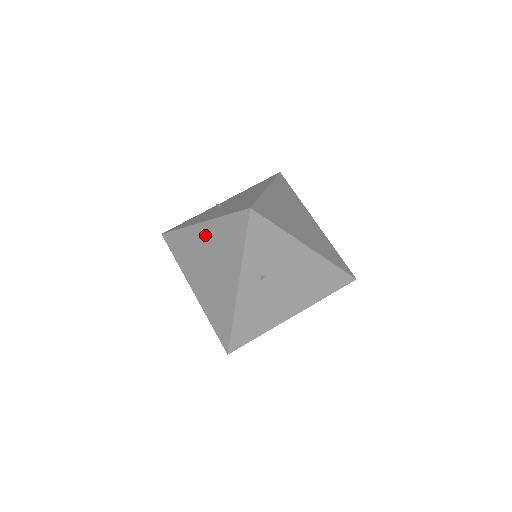
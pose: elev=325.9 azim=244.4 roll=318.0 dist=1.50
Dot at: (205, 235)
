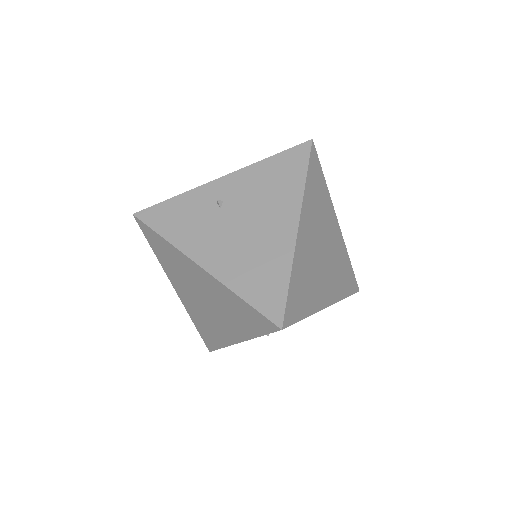
Dot at: (205, 281)
